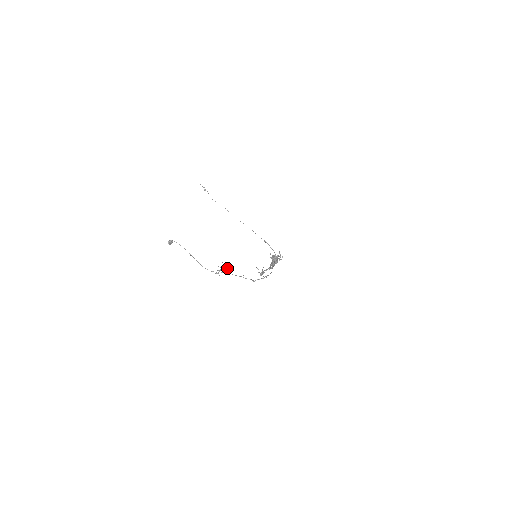
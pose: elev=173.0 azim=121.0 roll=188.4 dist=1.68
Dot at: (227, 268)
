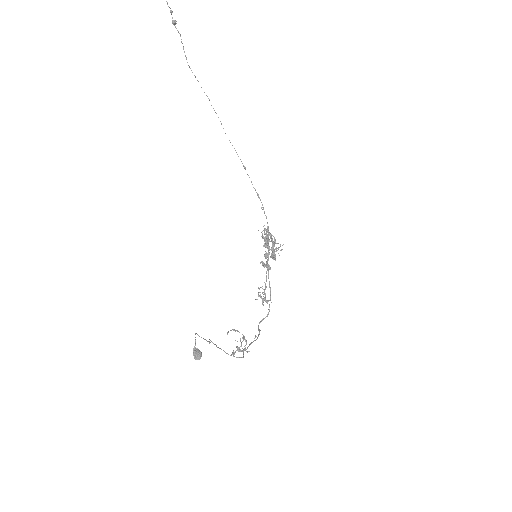
Dot at: (244, 338)
